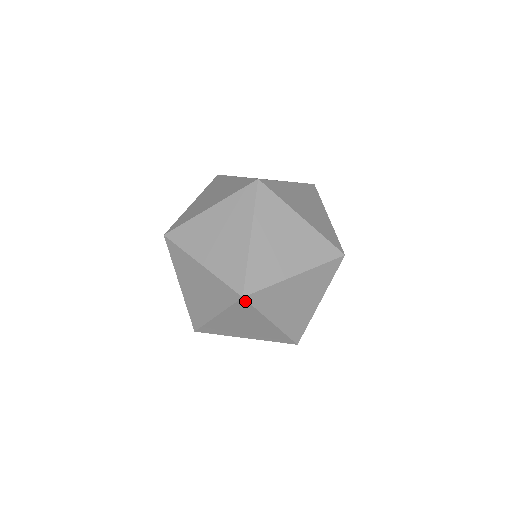
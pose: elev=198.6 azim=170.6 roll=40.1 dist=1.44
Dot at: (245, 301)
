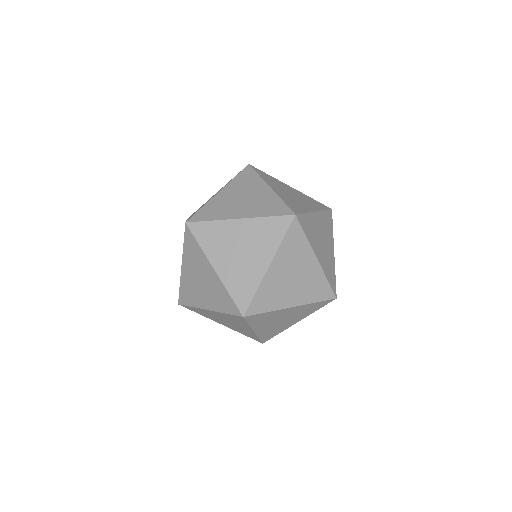
Dot at: occluded
